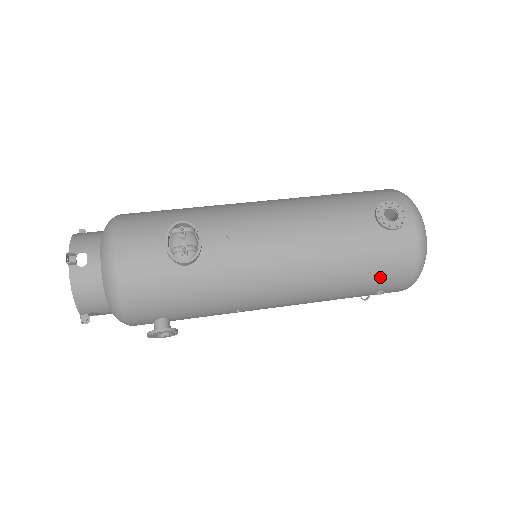
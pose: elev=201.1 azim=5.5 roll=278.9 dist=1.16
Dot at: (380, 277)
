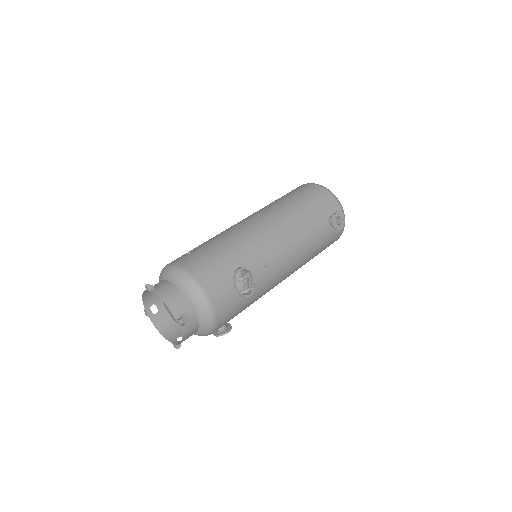
Dot at: (324, 249)
